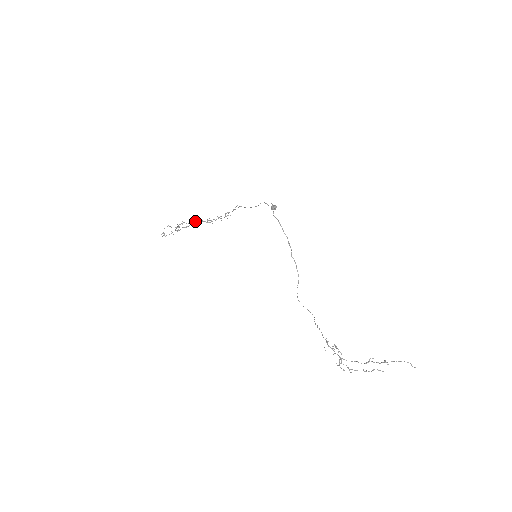
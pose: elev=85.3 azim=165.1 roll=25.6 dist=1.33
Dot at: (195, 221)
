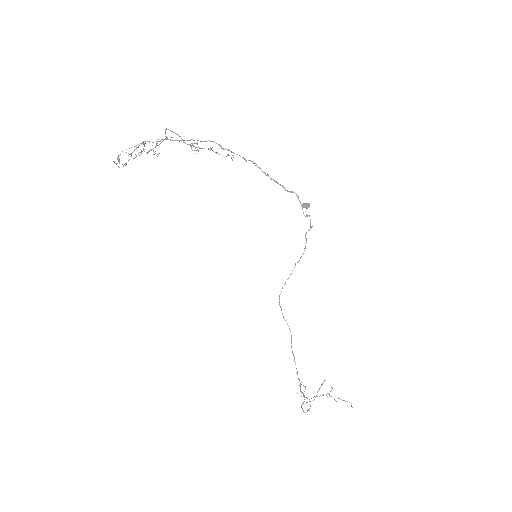
Dot at: (172, 140)
